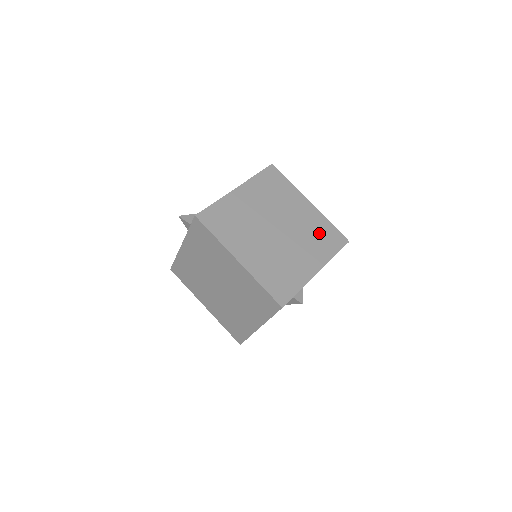
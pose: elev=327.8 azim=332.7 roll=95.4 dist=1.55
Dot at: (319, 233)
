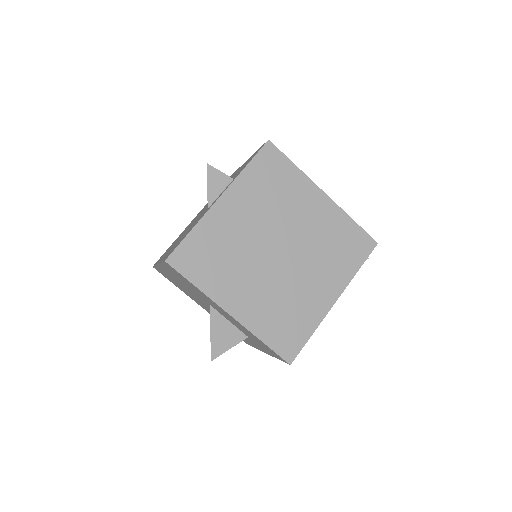
Dot at: occluded
